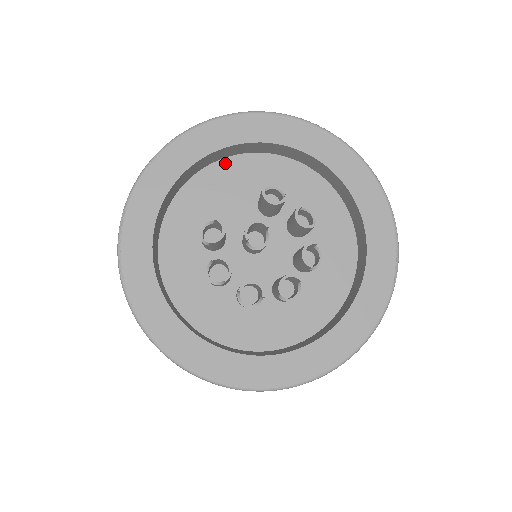
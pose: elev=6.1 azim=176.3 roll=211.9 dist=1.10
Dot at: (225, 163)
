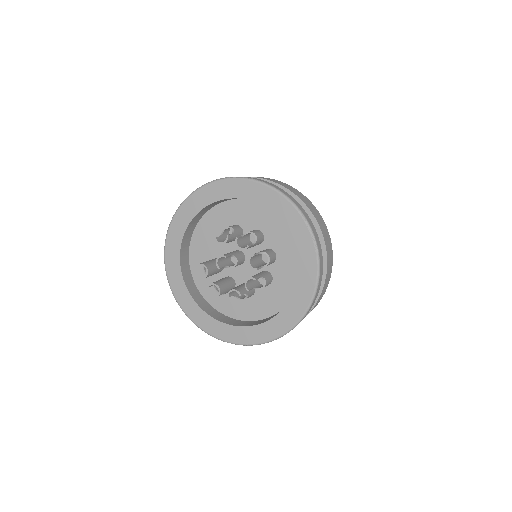
Dot at: (204, 220)
